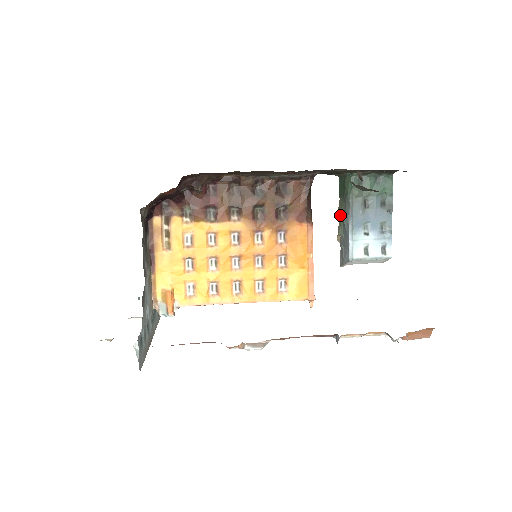
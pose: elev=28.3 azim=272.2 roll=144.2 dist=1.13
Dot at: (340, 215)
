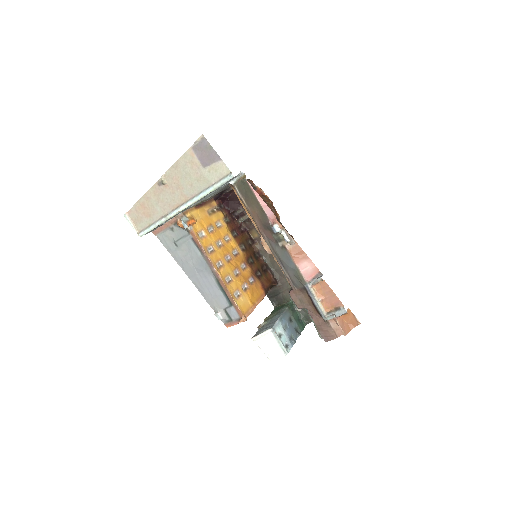
Dot at: (269, 317)
